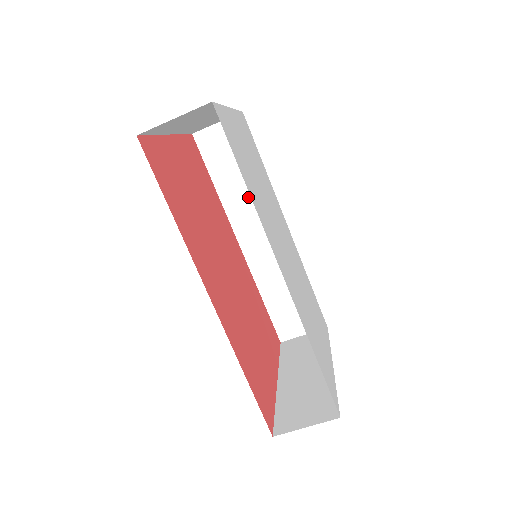
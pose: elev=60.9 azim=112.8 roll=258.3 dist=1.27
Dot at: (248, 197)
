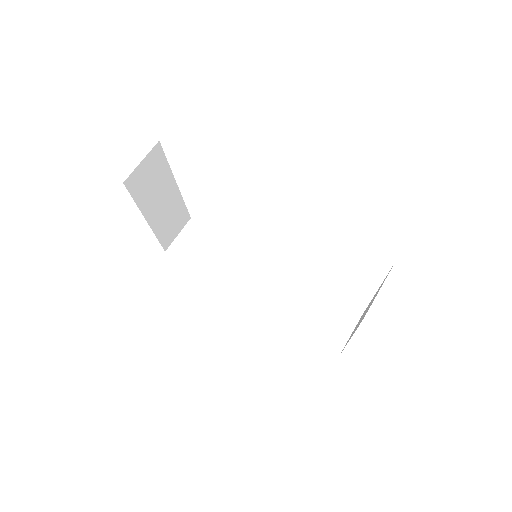
Dot at: (230, 264)
